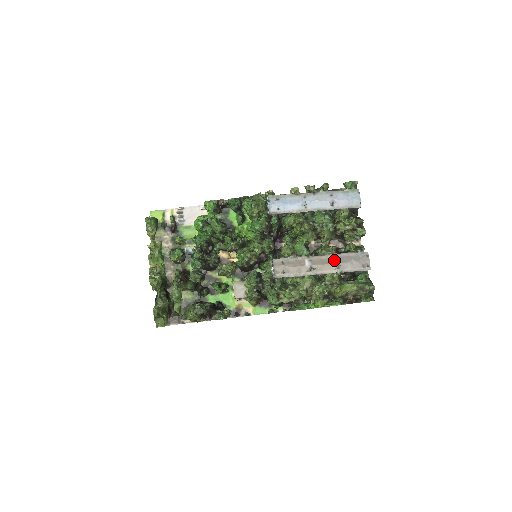
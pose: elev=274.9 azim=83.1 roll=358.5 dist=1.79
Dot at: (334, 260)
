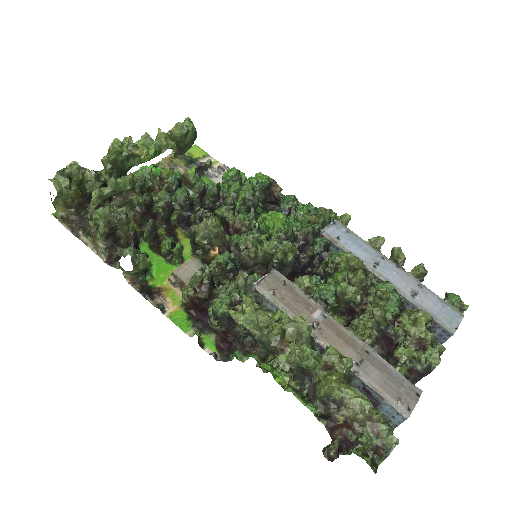
Dot at: (360, 349)
